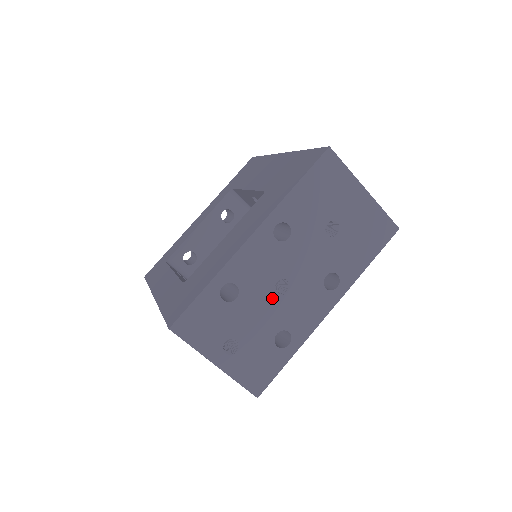
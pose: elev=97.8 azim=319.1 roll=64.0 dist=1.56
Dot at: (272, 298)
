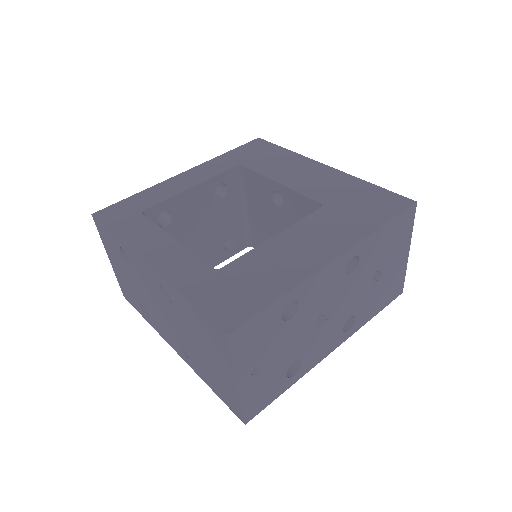
Dot at: (311, 327)
